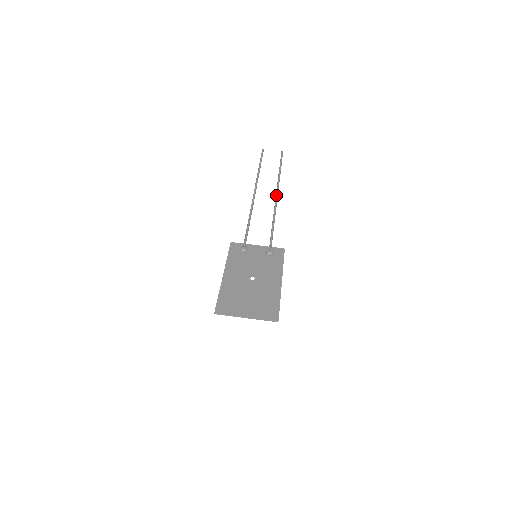
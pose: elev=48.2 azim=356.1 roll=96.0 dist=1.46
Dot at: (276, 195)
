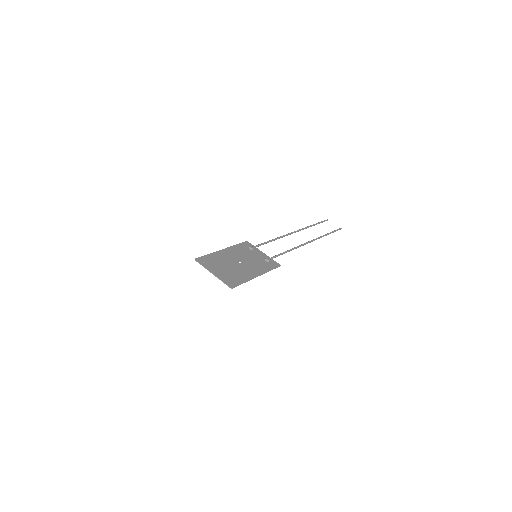
Dot at: (308, 241)
